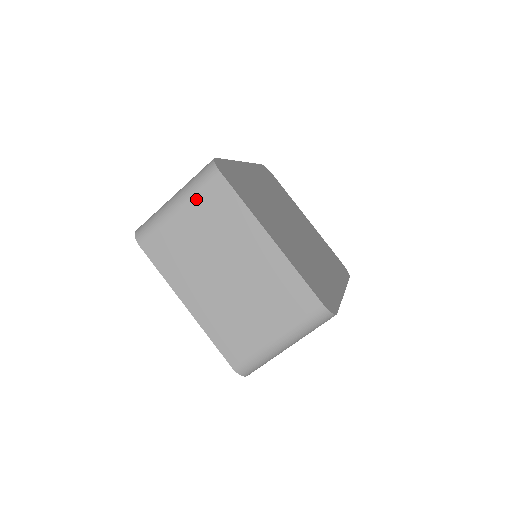
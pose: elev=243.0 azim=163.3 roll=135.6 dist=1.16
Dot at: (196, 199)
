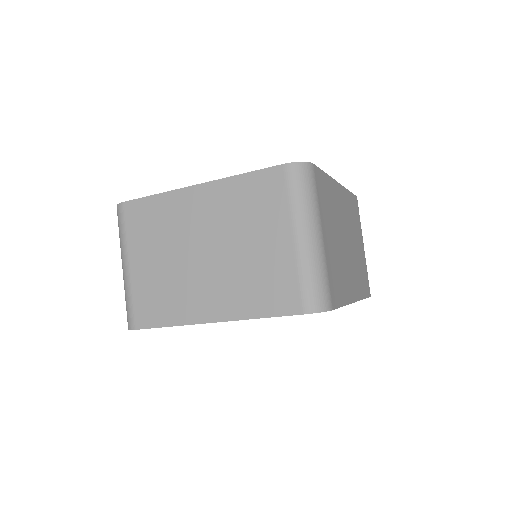
Dot at: (130, 240)
